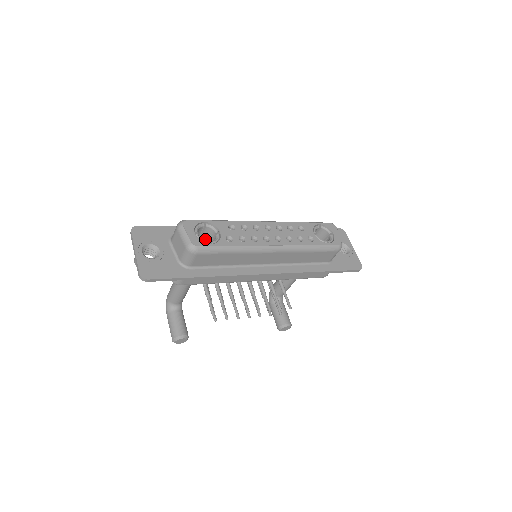
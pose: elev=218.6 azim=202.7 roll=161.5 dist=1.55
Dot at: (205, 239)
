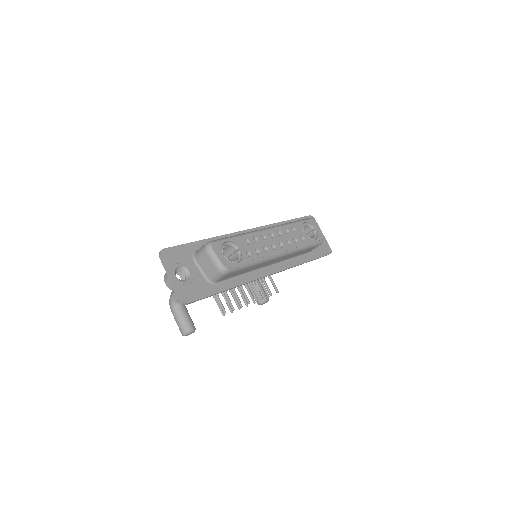
Dot at: occluded
